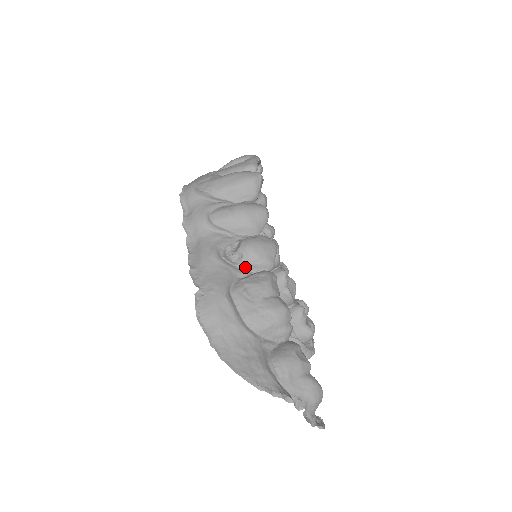
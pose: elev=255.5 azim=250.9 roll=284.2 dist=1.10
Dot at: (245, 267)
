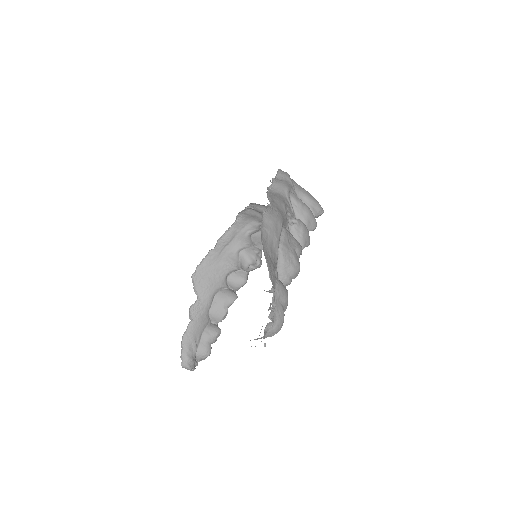
Dot at: (291, 230)
